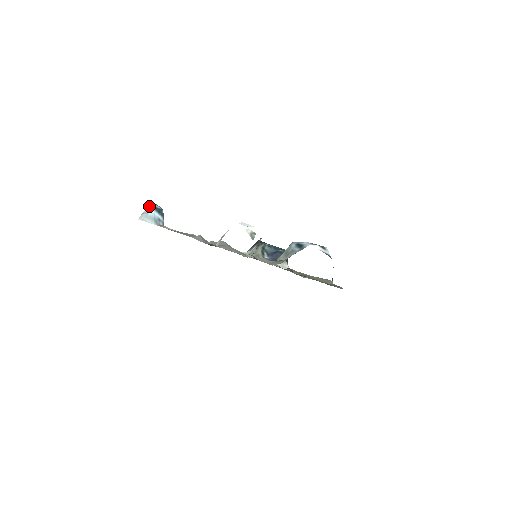
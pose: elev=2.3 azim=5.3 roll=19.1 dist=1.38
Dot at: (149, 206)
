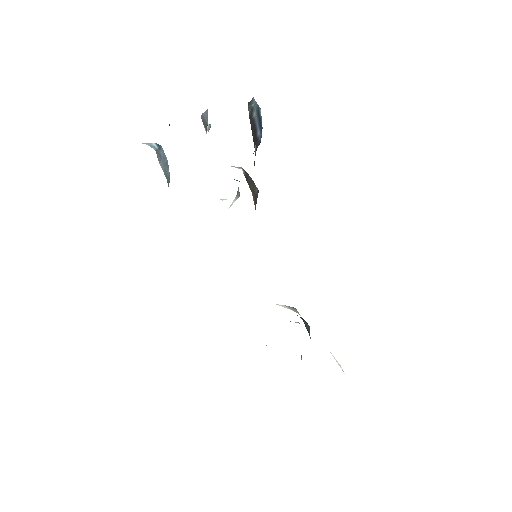
Dot at: occluded
